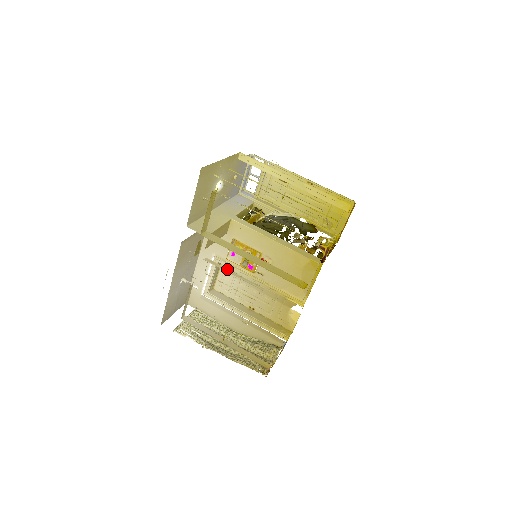
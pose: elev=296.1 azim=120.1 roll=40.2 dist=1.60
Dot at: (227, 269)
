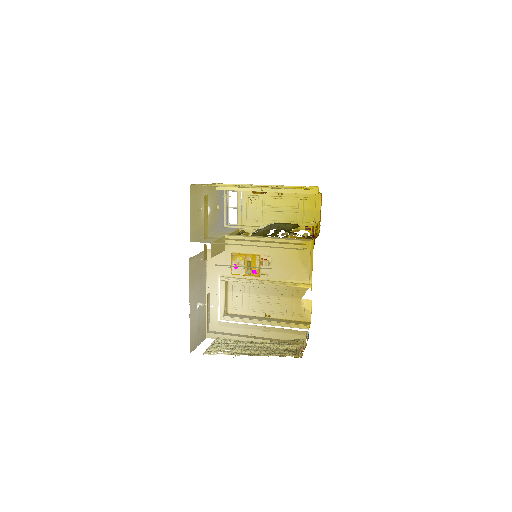
Dot at: (235, 266)
